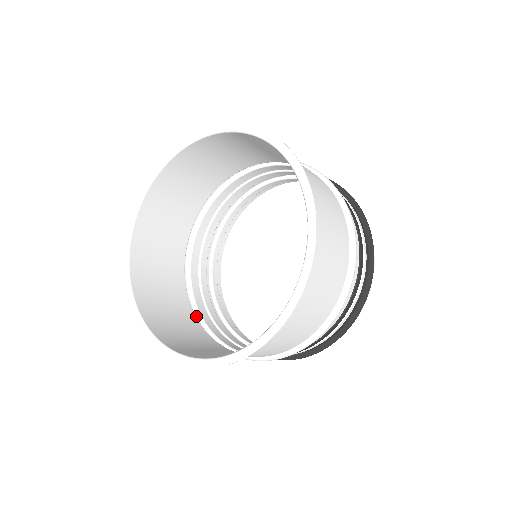
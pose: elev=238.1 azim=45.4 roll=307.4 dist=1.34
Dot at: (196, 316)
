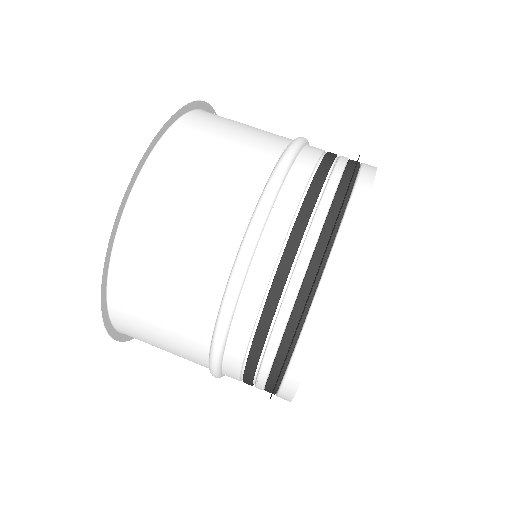
Dot at: occluded
